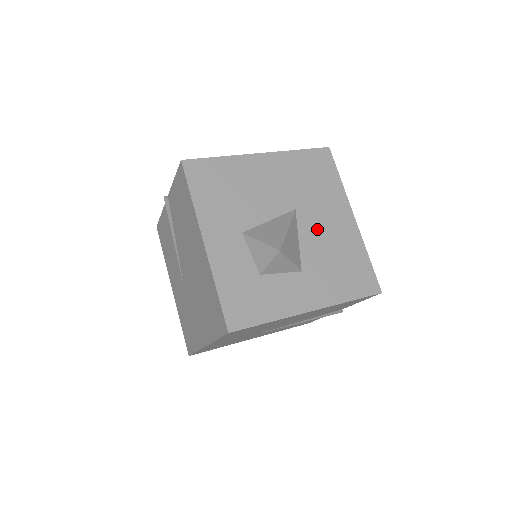
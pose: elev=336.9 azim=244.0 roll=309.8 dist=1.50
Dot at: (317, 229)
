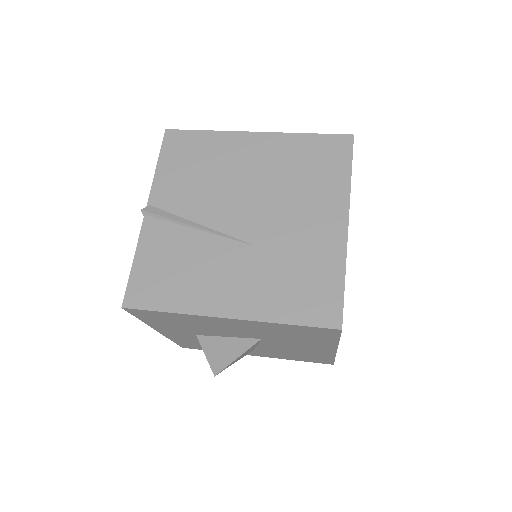
Dot at: occluded
